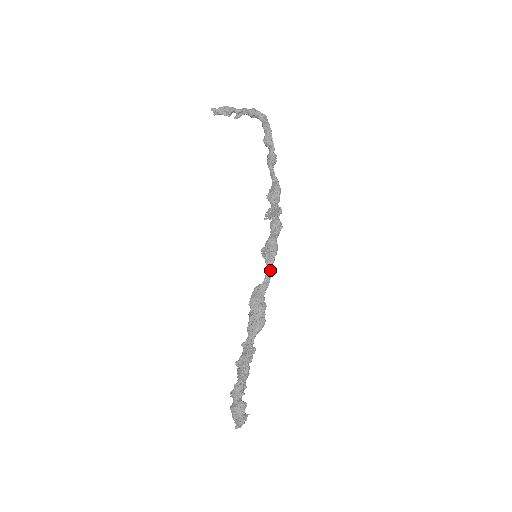
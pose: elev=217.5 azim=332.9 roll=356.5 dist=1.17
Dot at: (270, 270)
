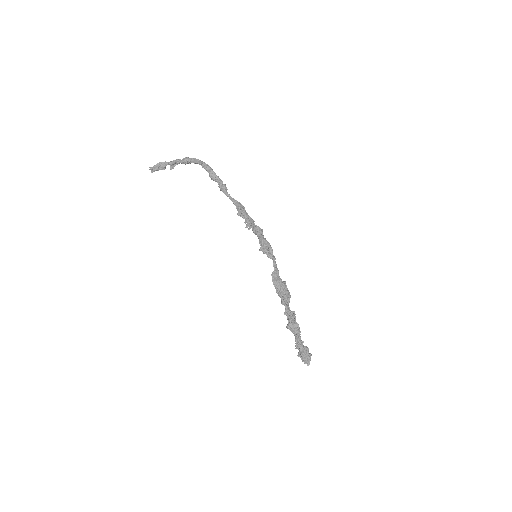
Dot at: (274, 259)
